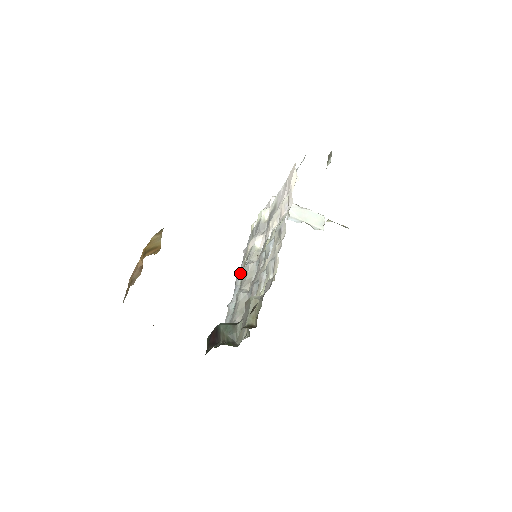
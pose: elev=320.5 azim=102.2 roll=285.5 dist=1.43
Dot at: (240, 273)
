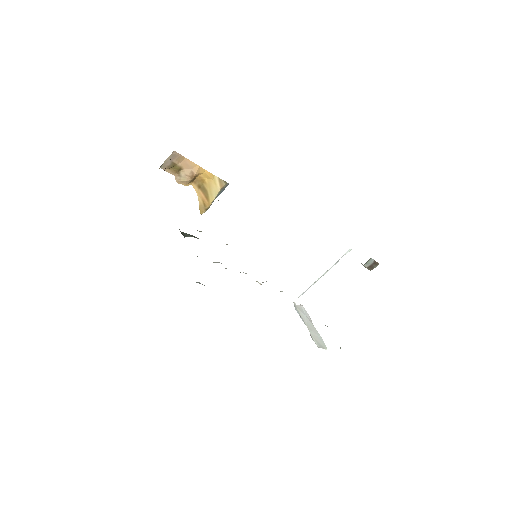
Dot at: occluded
